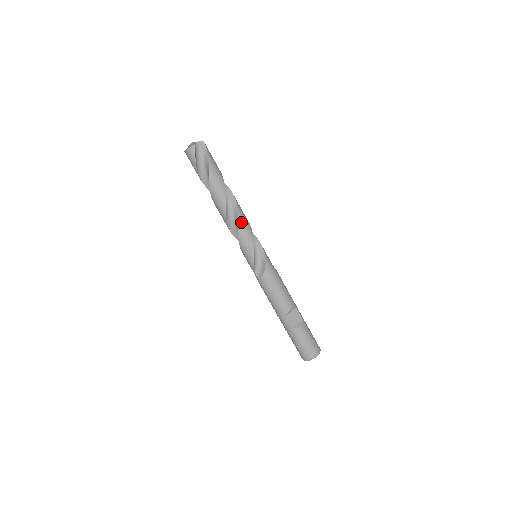
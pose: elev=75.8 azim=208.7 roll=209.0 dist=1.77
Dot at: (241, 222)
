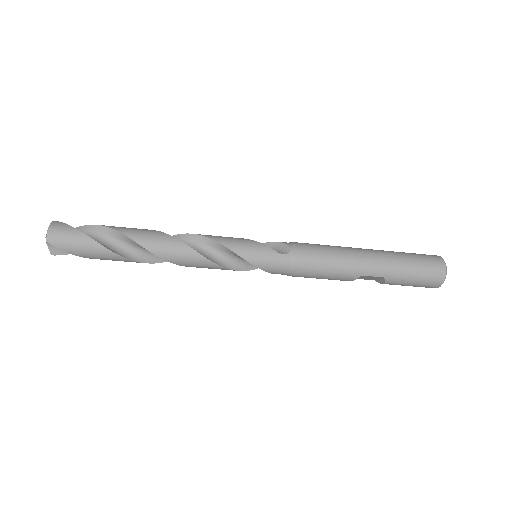
Dot at: occluded
